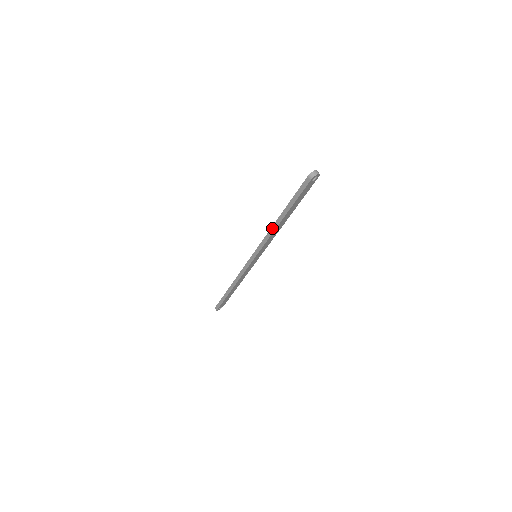
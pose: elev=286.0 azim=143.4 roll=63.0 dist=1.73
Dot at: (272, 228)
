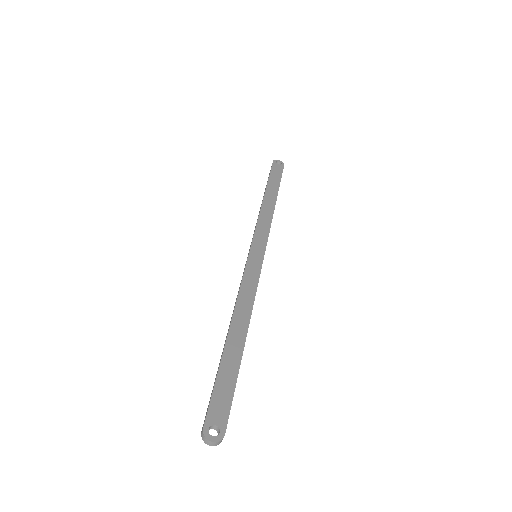
Dot at: (233, 311)
